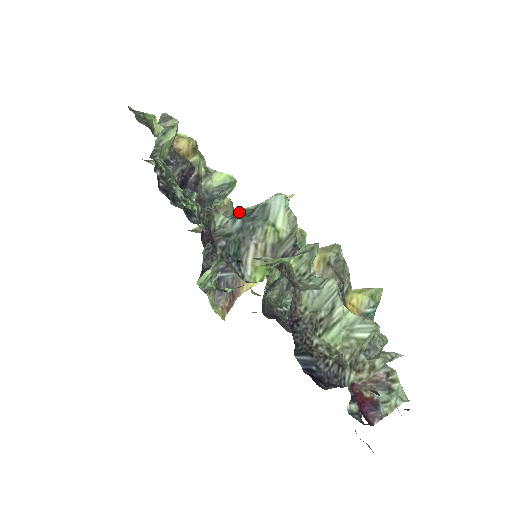
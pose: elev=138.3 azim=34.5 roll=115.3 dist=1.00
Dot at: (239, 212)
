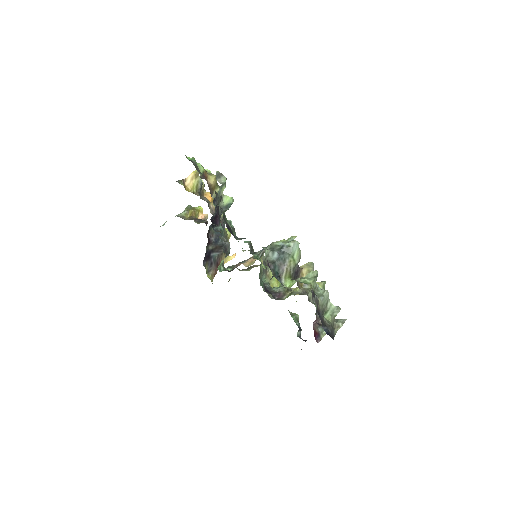
Dot at: (273, 247)
